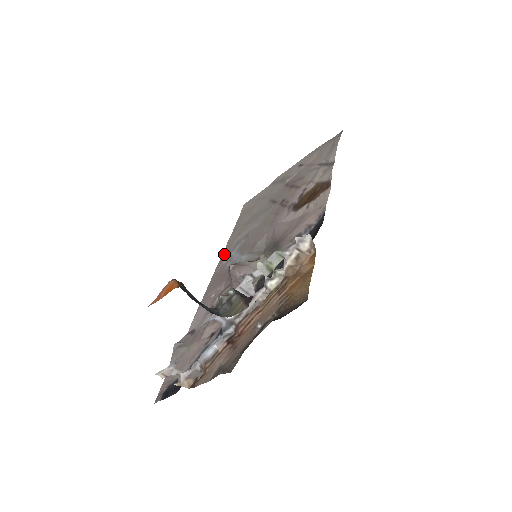
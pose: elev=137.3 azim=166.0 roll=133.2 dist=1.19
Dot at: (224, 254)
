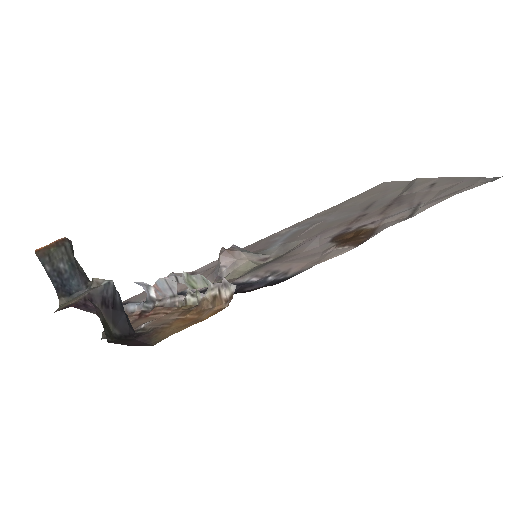
Dot at: (297, 223)
